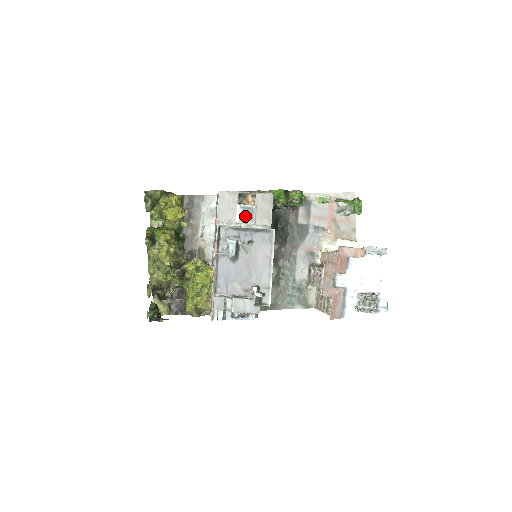
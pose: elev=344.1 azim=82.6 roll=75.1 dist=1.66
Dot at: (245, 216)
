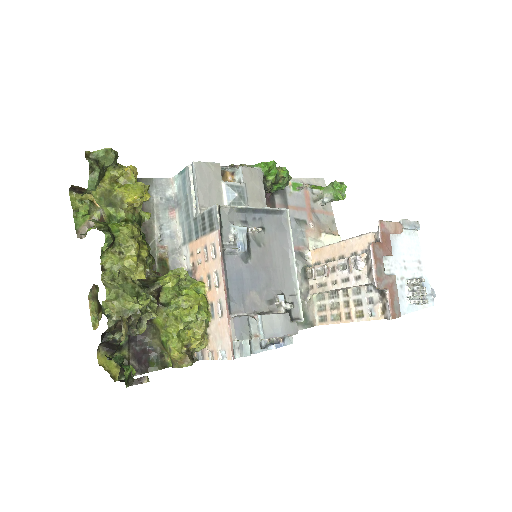
Dot at: (236, 197)
